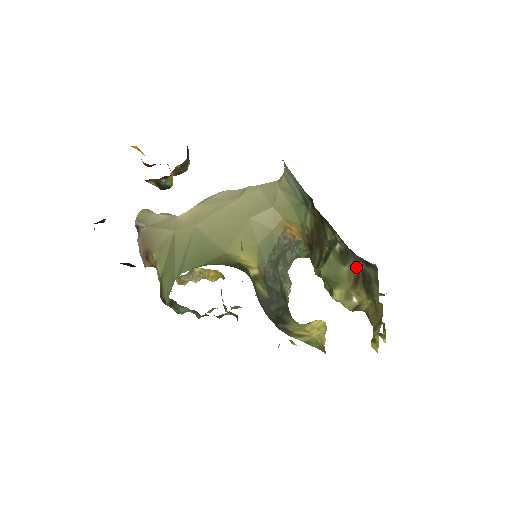
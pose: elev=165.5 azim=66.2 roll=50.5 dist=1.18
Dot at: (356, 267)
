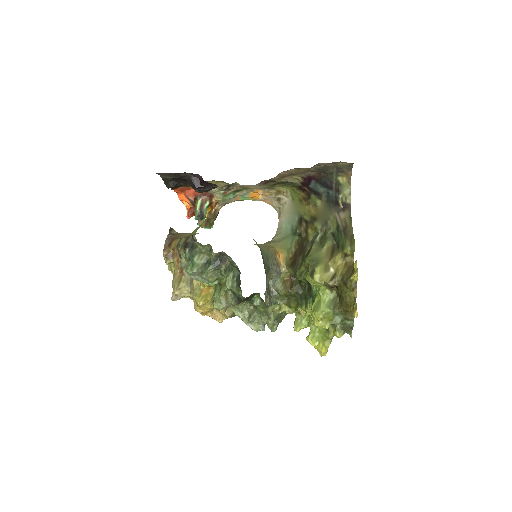
Dot at: (332, 242)
